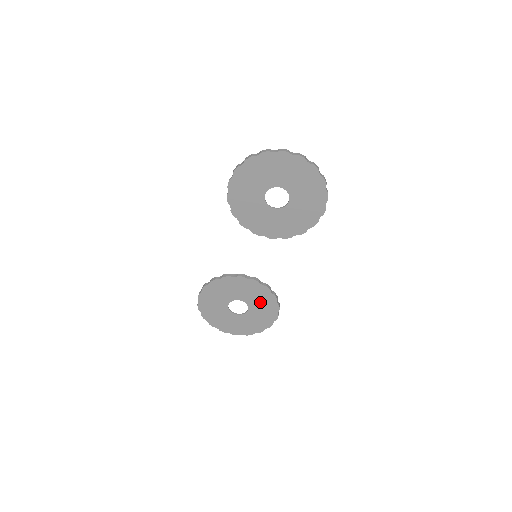
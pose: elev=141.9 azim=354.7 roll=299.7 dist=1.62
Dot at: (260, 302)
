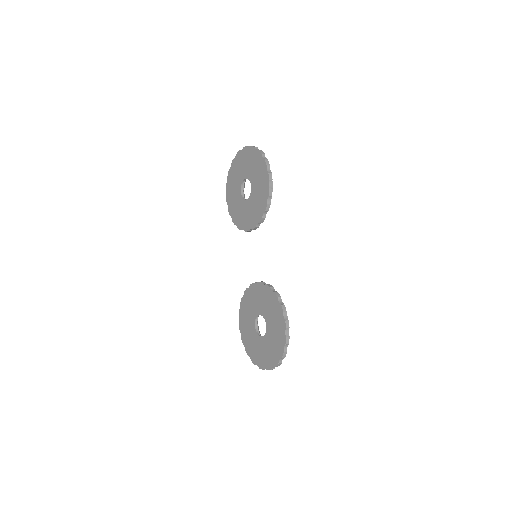
Dot at: (270, 309)
